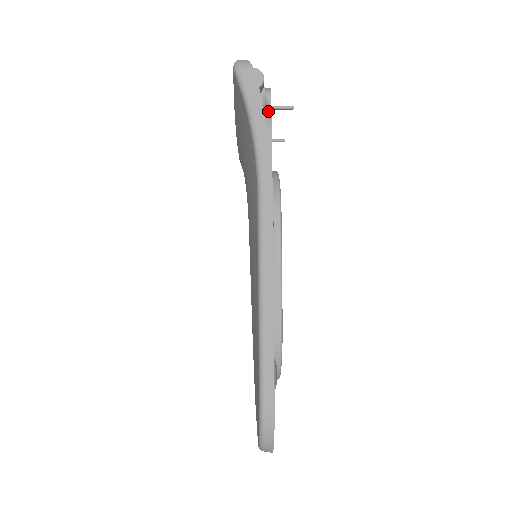
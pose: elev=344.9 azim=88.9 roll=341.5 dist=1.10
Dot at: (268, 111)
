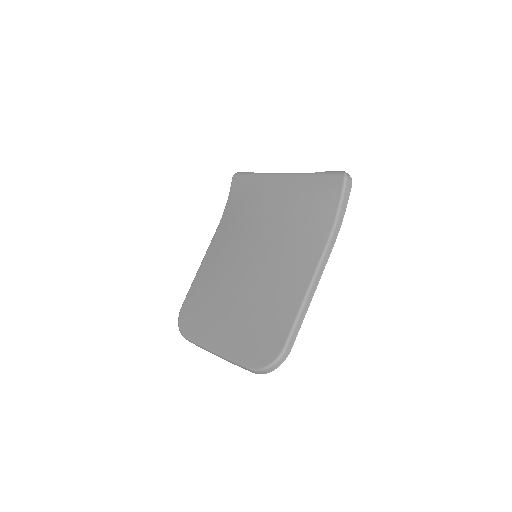
Dot at: occluded
